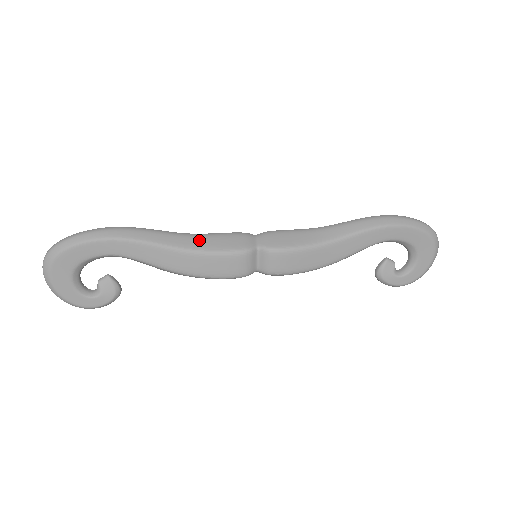
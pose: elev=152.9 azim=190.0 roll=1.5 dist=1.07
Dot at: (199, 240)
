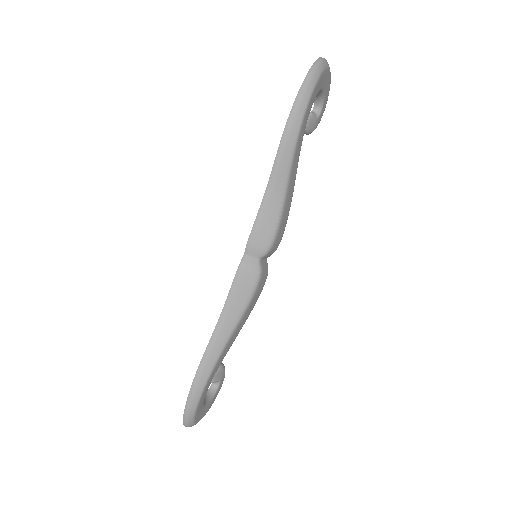
Dot at: (232, 310)
